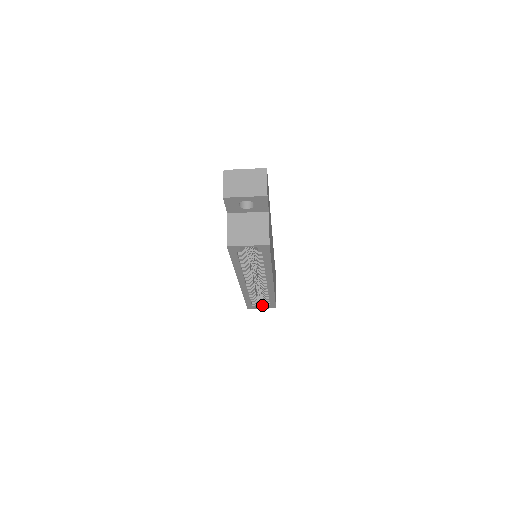
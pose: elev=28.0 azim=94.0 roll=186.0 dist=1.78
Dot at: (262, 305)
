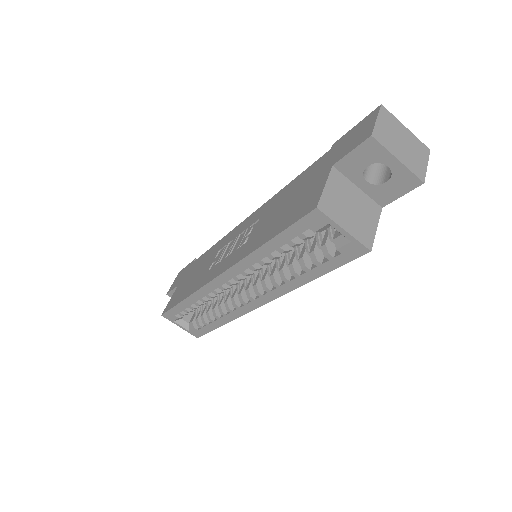
Dot at: (185, 323)
